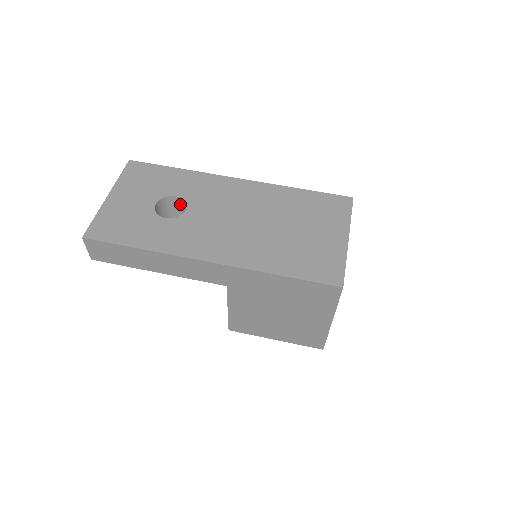
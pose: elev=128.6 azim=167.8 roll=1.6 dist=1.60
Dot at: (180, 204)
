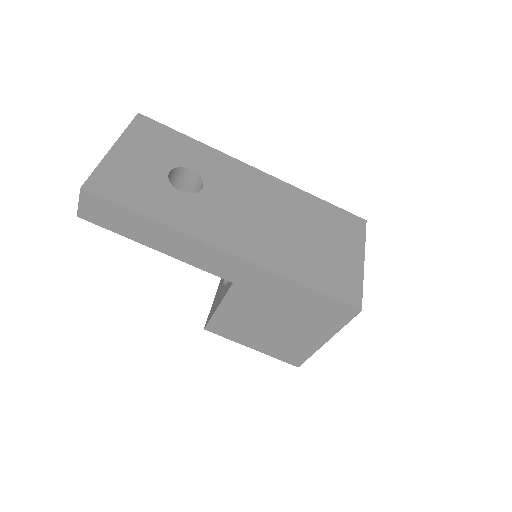
Dot at: (192, 179)
